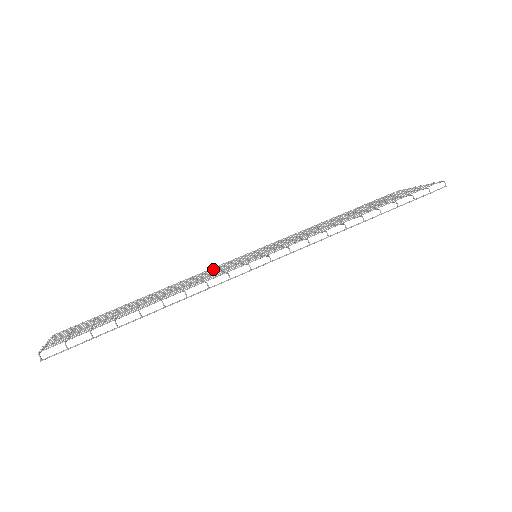
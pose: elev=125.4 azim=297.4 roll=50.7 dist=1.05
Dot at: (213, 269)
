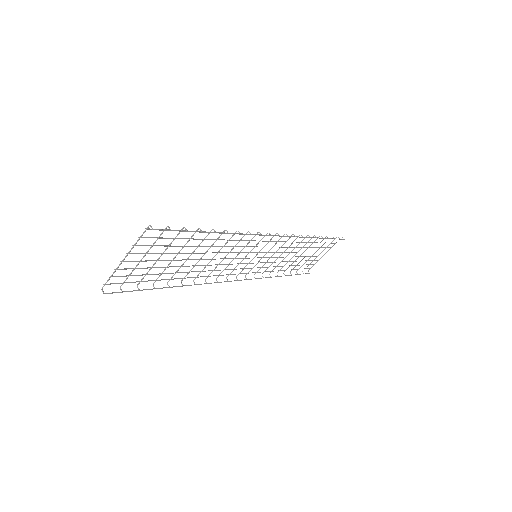
Dot at: occluded
